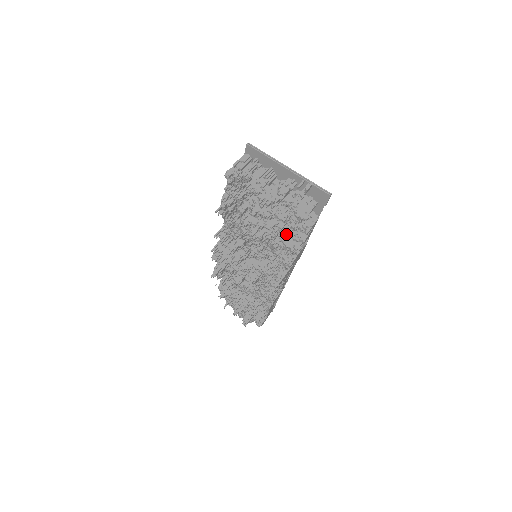
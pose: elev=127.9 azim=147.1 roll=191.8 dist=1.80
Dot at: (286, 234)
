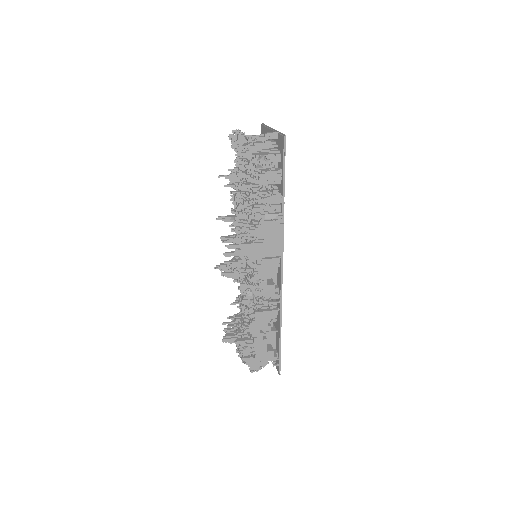
Dot at: occluded
